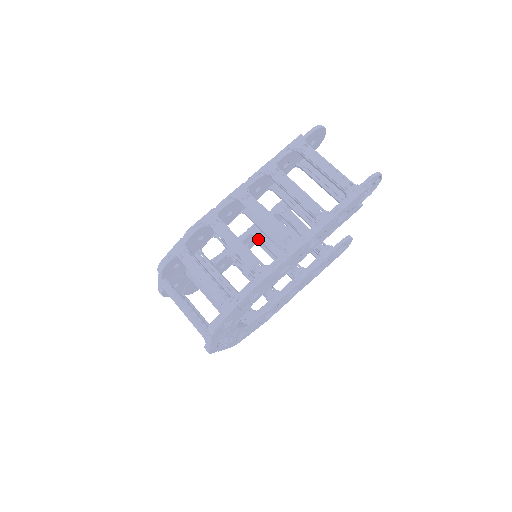
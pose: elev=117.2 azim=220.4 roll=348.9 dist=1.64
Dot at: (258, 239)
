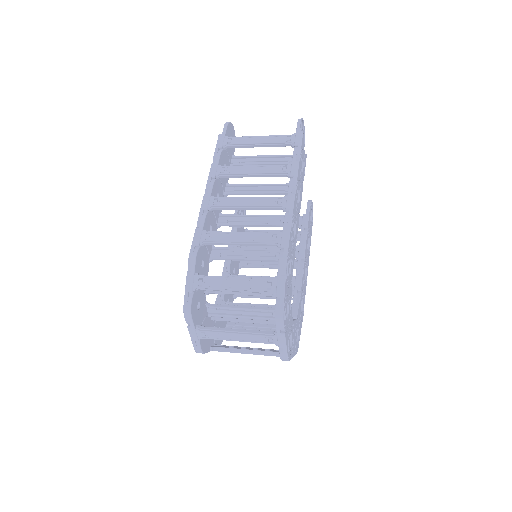
Dot at: occluded
